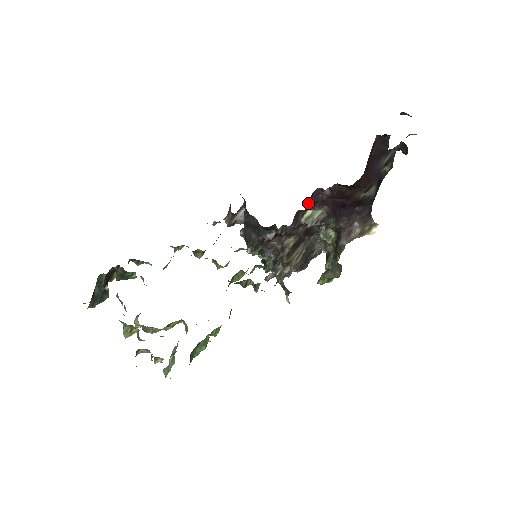
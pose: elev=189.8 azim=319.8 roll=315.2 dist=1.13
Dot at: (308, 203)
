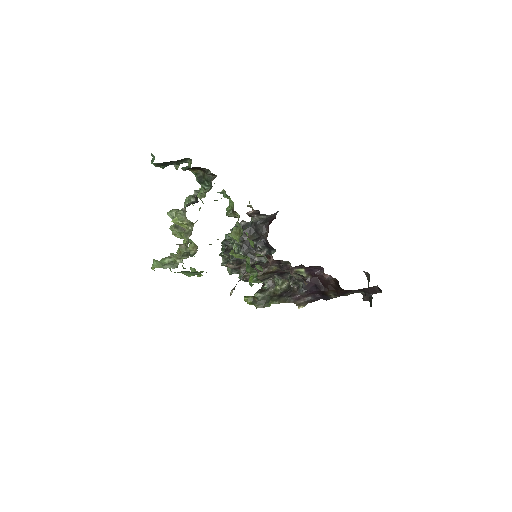
Dot at: (309, 266)
